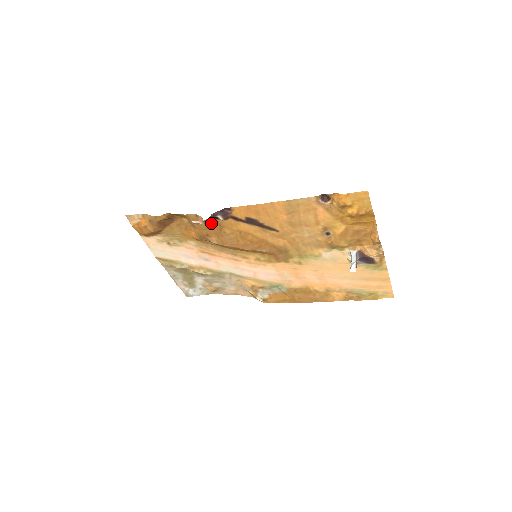
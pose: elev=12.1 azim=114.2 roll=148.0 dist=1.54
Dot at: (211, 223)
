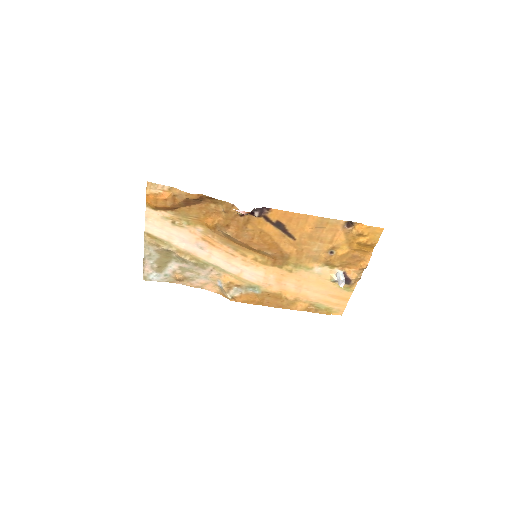
Dot at: (241, 216)
